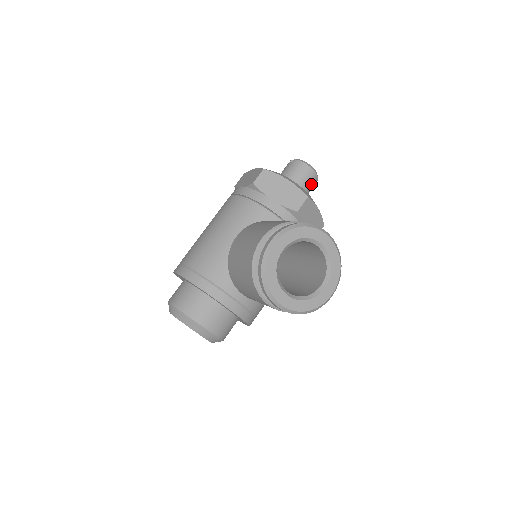
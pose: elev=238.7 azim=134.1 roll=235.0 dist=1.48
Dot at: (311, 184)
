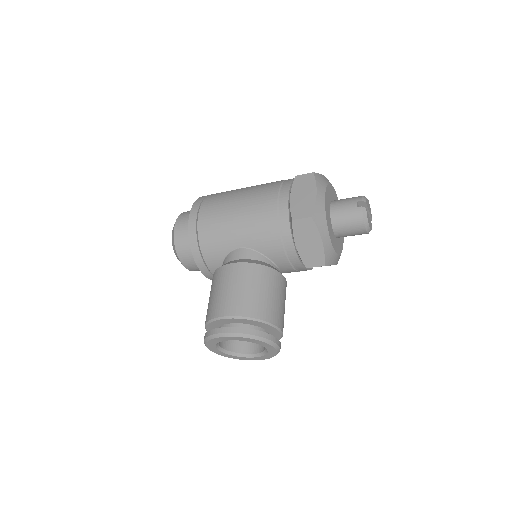
Dot at: occluded
